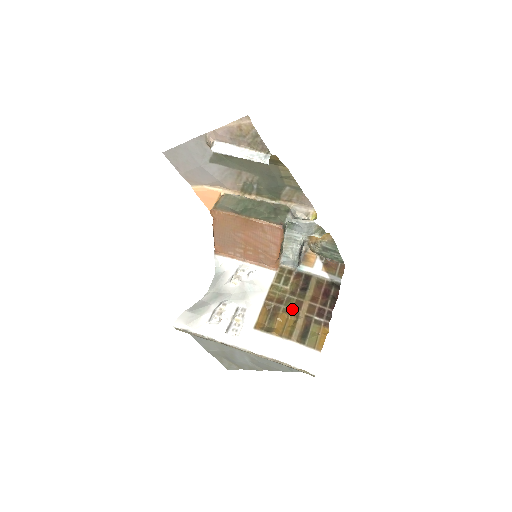
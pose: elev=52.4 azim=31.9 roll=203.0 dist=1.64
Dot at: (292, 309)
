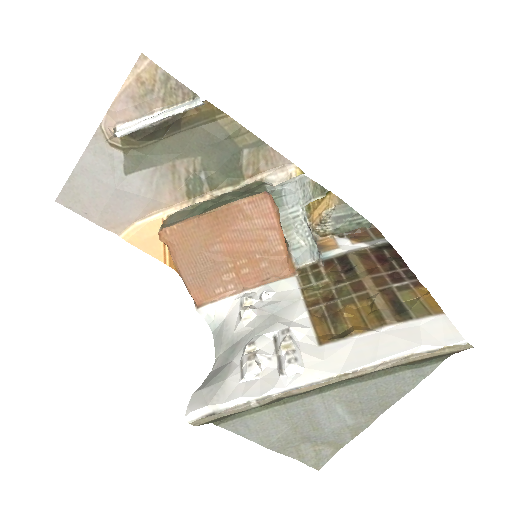
Dot at: (354, 295)
